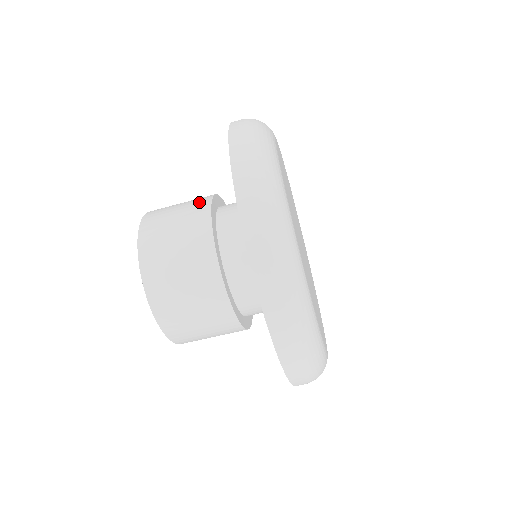
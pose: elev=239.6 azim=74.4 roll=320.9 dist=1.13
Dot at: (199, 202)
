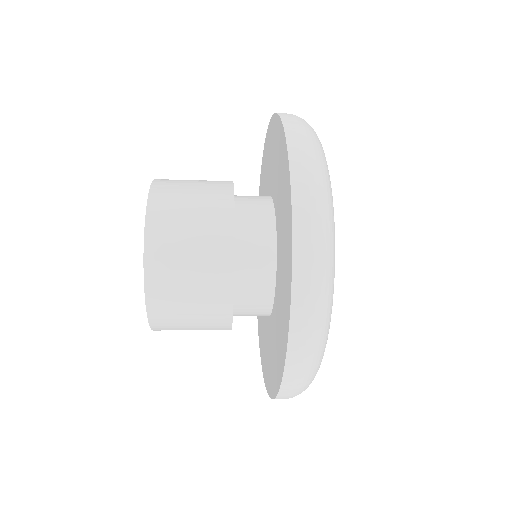
Dot at: (219, 191)
